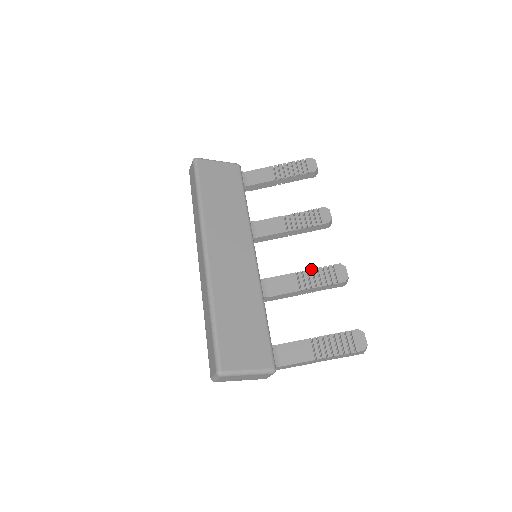
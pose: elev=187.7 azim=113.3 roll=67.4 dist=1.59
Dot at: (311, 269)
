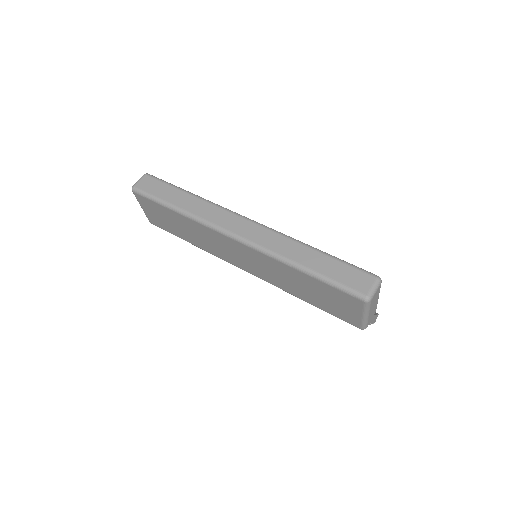
Dot at: occluded
